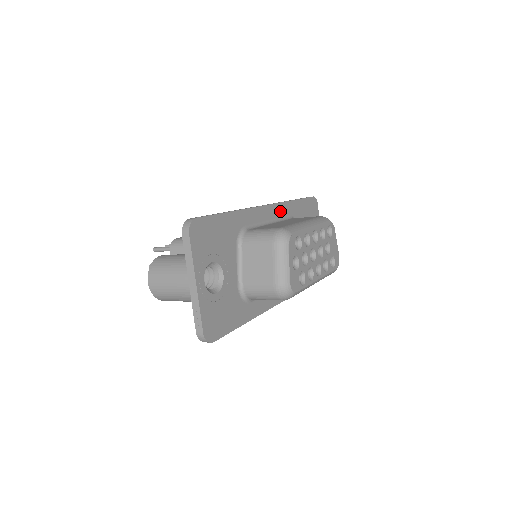
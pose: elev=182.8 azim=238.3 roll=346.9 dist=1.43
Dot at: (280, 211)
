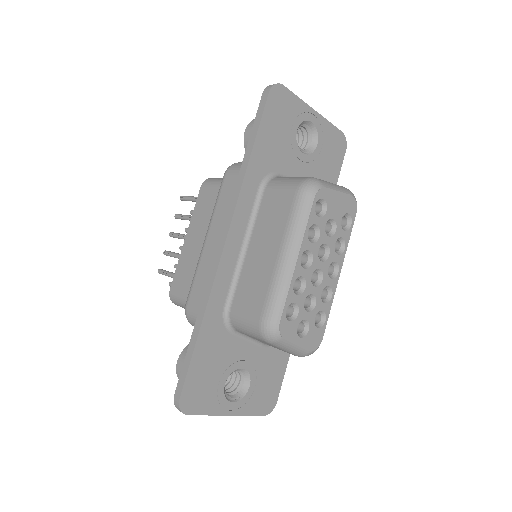
Dot at: (244, 211)
